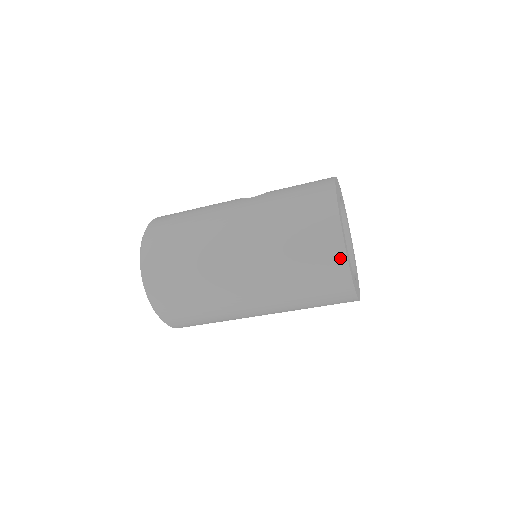
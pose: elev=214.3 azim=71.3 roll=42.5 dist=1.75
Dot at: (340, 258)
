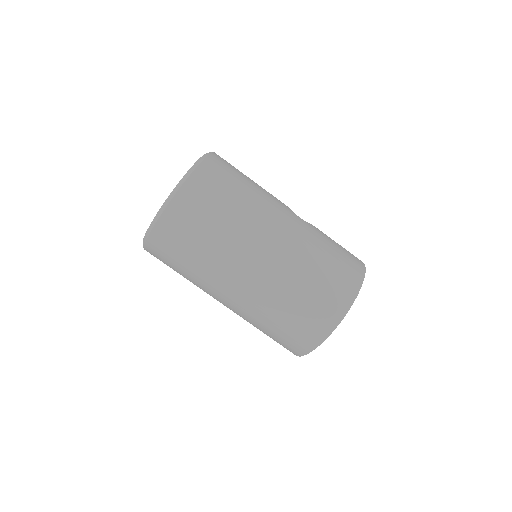
Dot at: (328, 328)
